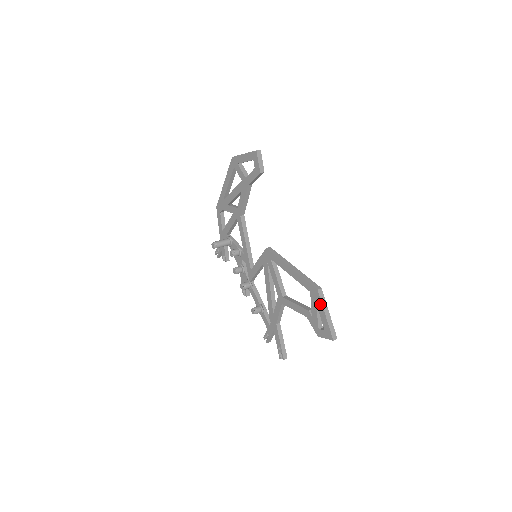
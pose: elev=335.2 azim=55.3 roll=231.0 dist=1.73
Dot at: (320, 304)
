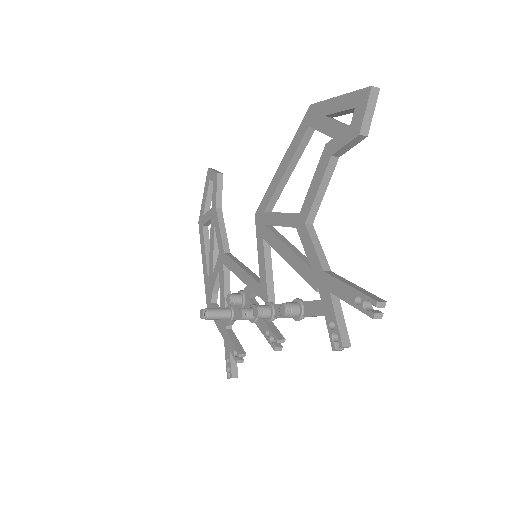
Dot at: (324, 105)
